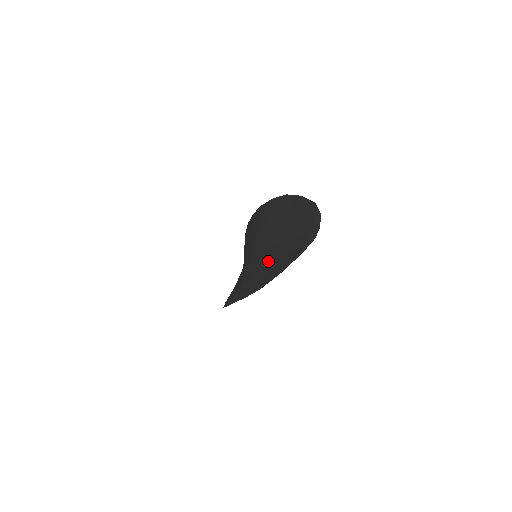
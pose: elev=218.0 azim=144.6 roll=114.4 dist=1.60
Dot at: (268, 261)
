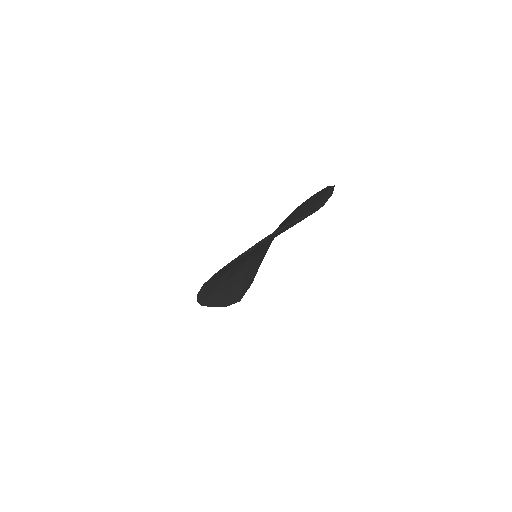
Dot at: occluded
